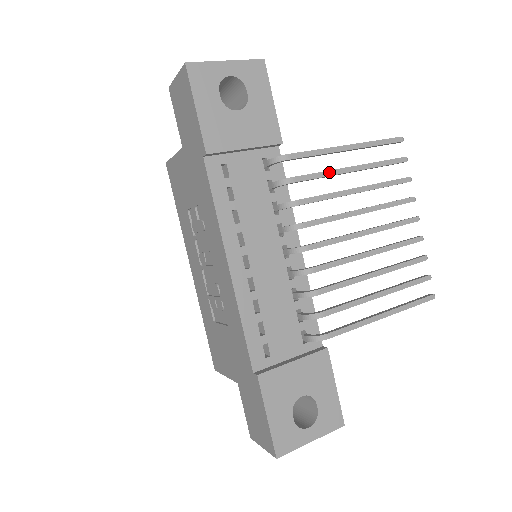
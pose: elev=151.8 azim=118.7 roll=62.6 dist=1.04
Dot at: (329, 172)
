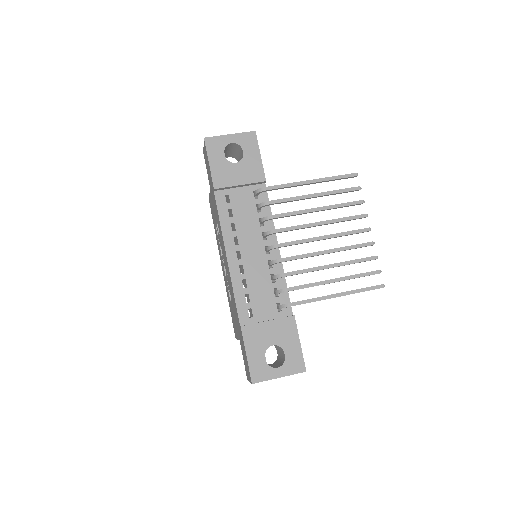
Dot at: (295, 198)
